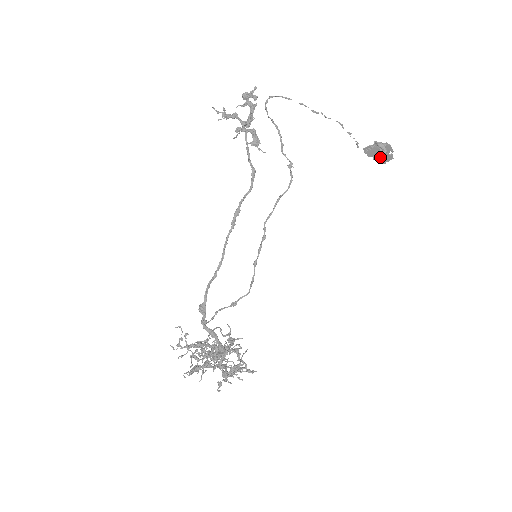
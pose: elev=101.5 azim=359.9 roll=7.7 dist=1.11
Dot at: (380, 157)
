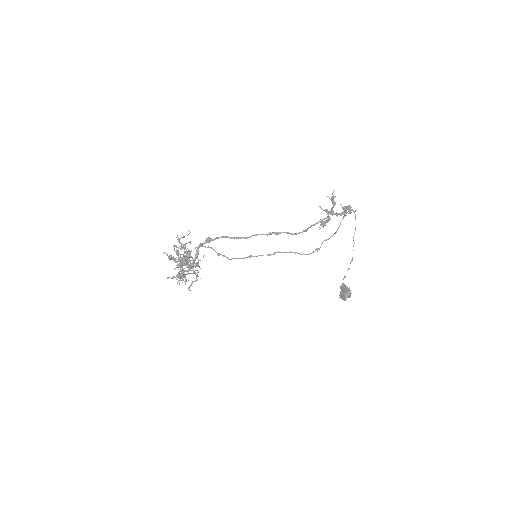
Dot at: (342, 295)
